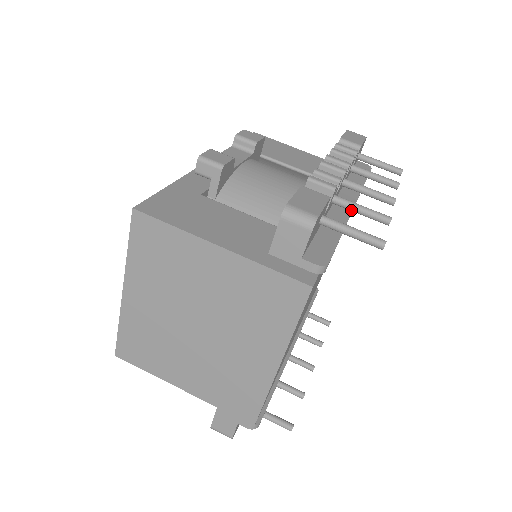
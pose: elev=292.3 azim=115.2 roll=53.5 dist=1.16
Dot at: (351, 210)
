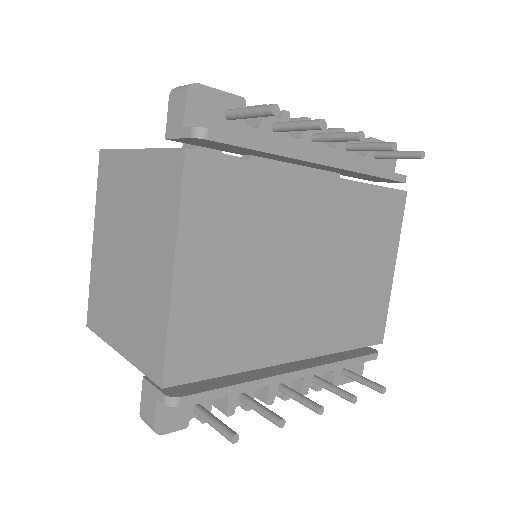
Dot at: (288, 129)
